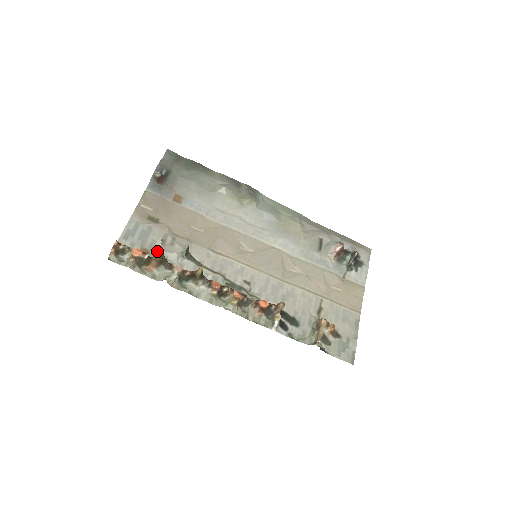
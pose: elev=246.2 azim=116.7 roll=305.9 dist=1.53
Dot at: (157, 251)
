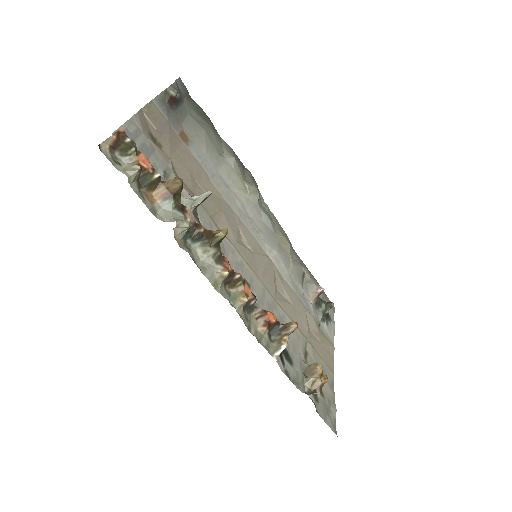
Dot at: occluded
